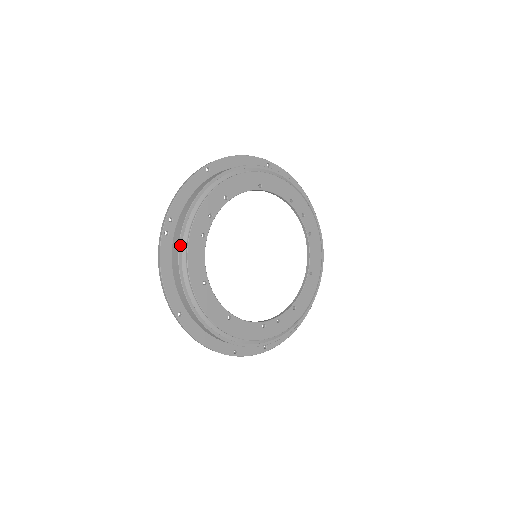
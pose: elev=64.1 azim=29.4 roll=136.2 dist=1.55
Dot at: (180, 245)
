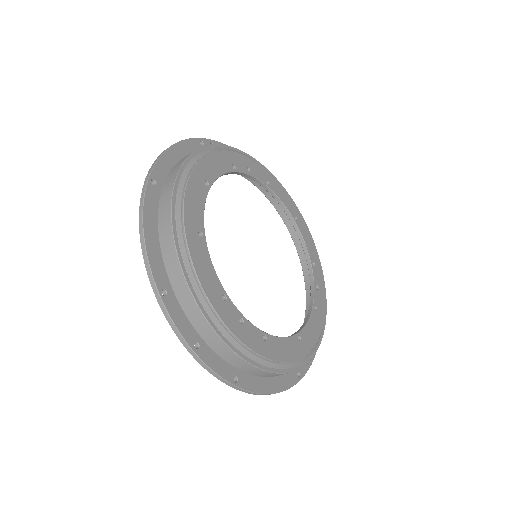
Dot at: (211, 146)
